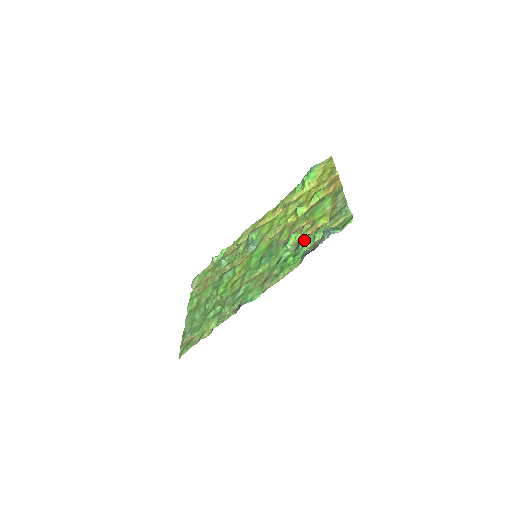
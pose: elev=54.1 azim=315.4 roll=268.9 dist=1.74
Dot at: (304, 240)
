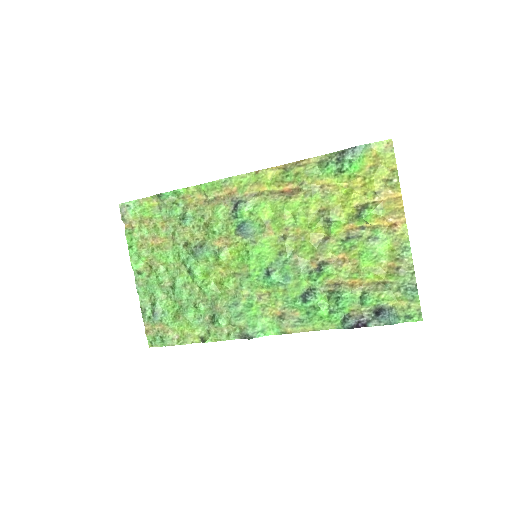
Dot at: (346, 298)
